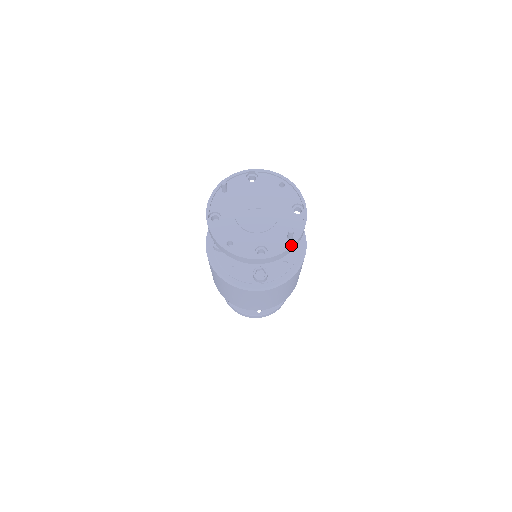
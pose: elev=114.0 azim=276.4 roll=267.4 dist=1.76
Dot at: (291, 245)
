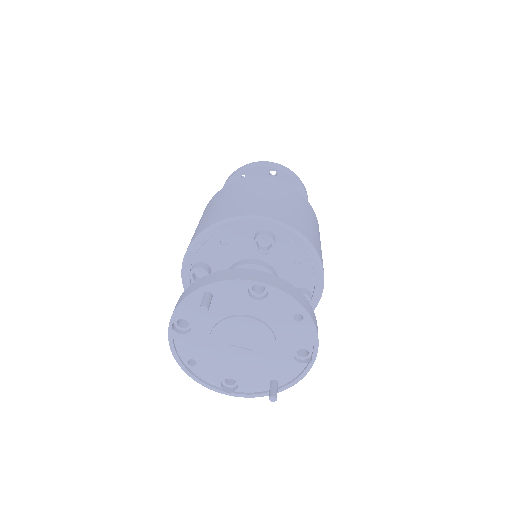
Dot at: occluded
